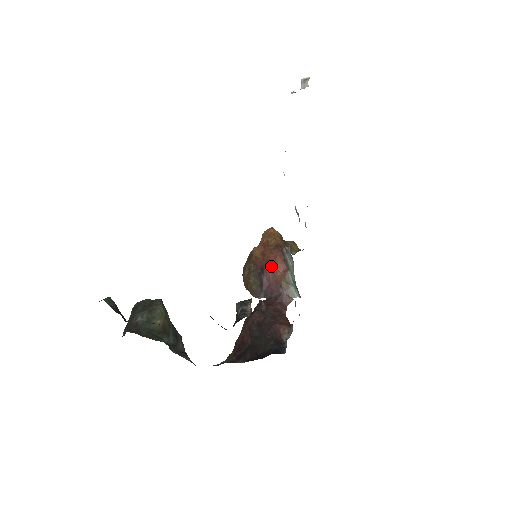
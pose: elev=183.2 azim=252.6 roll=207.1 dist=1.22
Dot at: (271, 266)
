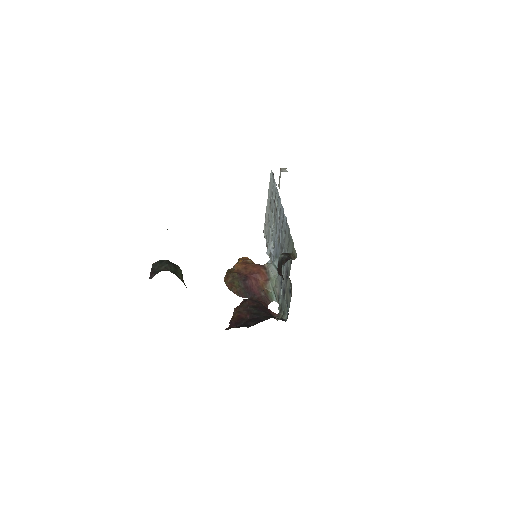
Dot at: (255, 275)
